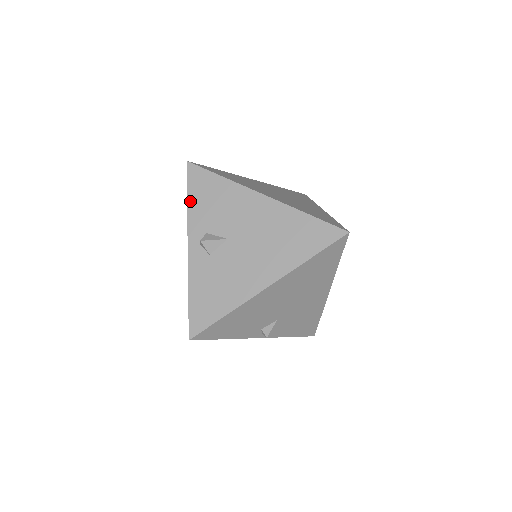
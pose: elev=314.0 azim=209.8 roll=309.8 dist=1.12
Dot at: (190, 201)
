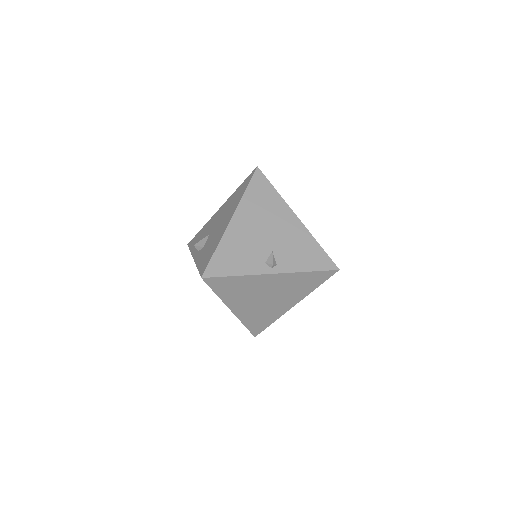
Dot at: (191, 249)
